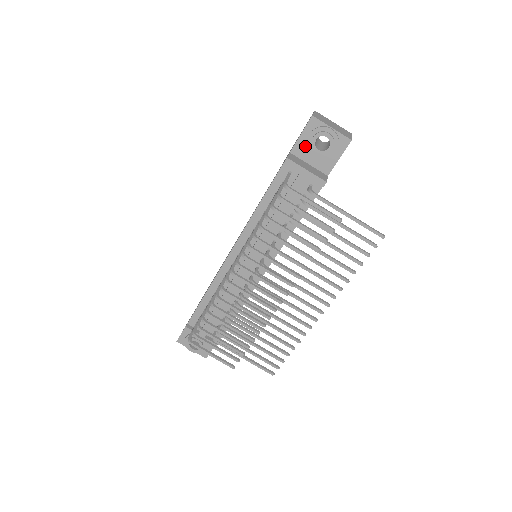
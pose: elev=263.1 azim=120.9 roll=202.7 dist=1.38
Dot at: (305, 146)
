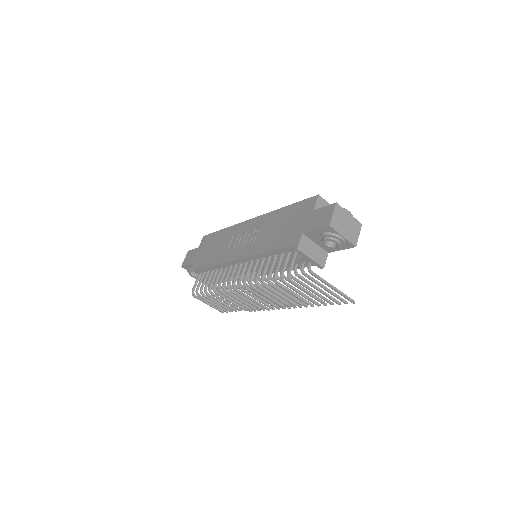
Dot at: (317, 235)
